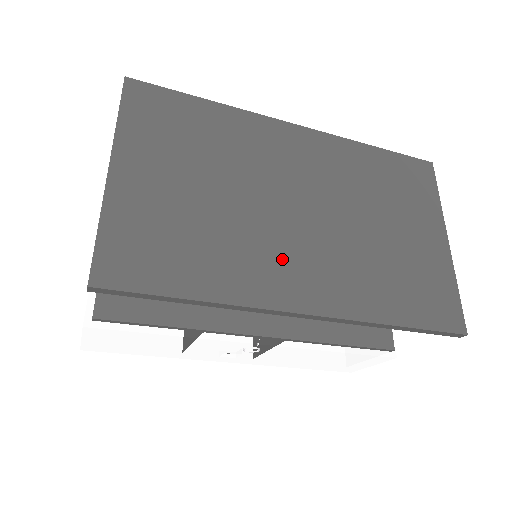
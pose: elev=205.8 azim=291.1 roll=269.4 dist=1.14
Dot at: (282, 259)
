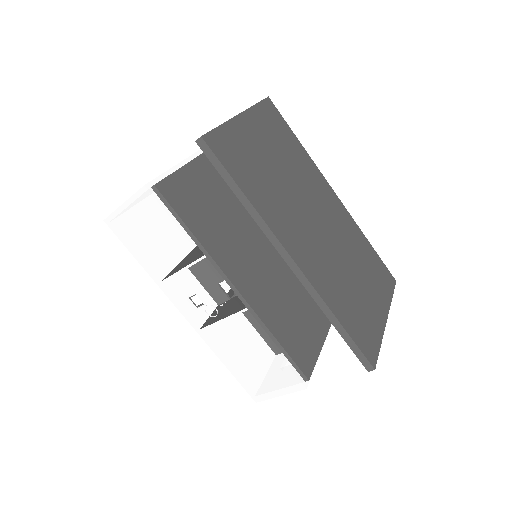
Dot at: (296, 228)
